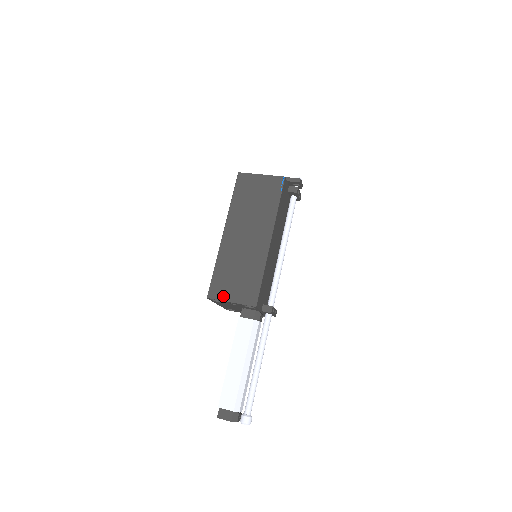
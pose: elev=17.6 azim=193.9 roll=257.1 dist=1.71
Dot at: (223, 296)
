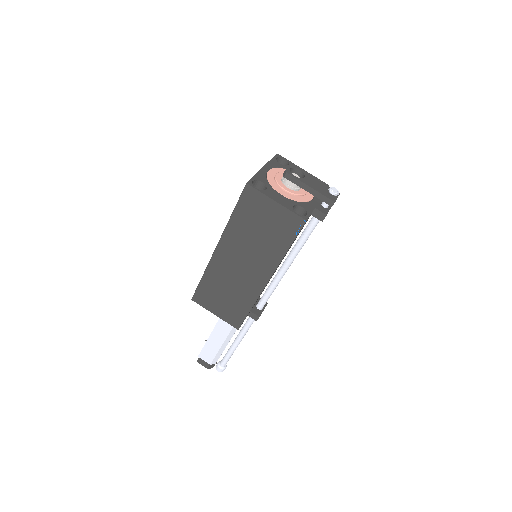
Dot at: (207, 306)
